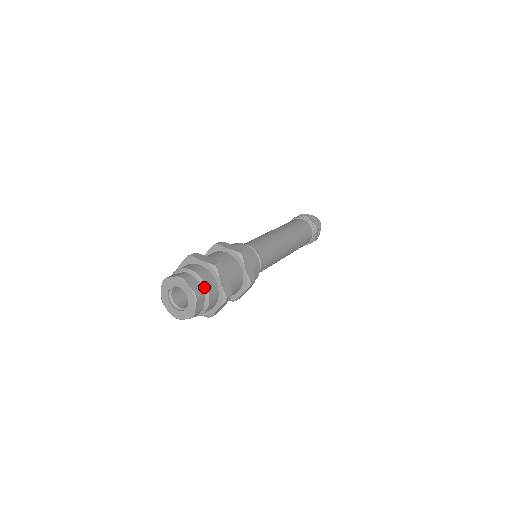
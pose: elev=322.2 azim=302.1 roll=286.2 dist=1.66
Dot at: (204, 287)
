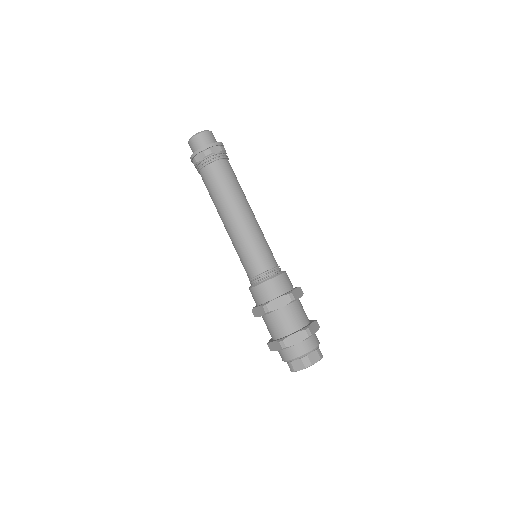
Dot at: (317, 348)
